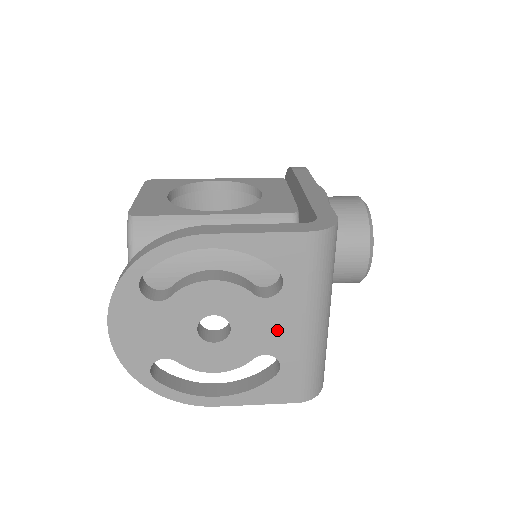
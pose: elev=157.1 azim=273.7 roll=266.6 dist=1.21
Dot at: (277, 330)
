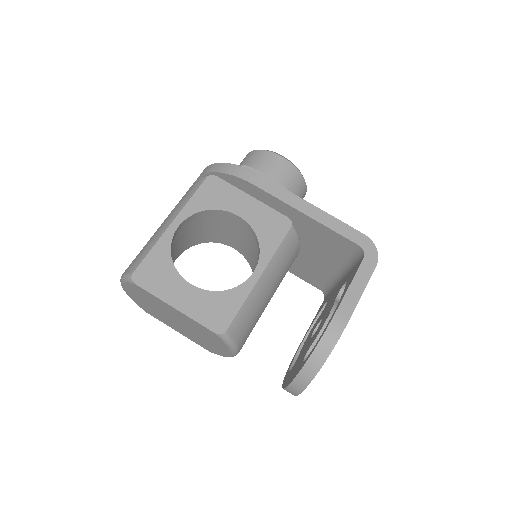
Dot at: occluded
